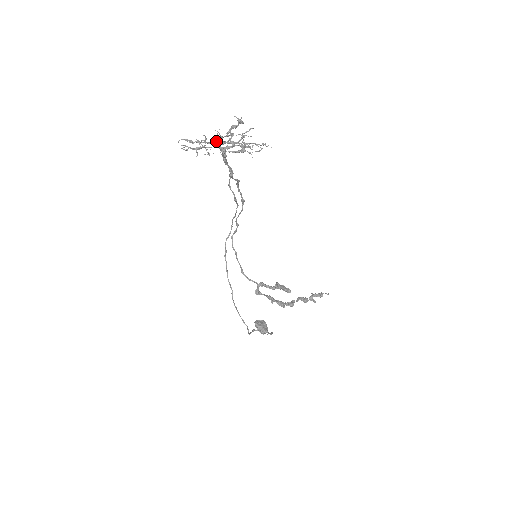
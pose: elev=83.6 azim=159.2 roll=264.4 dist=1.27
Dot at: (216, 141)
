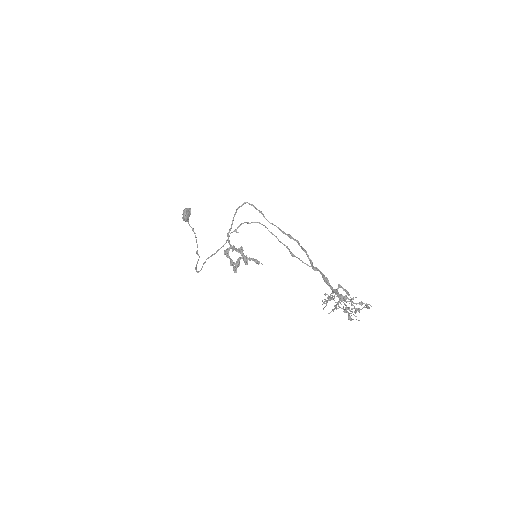
Dot at: (342, 298)
